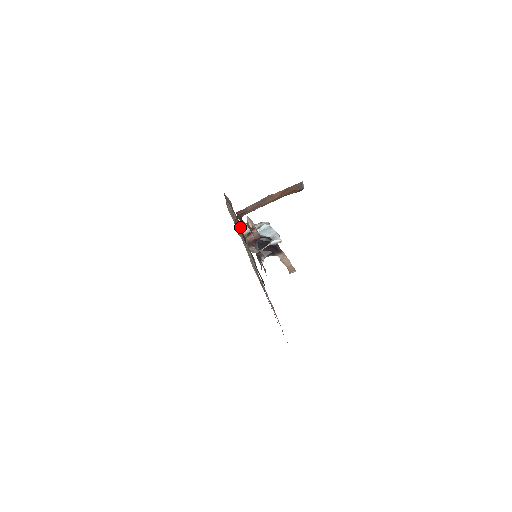
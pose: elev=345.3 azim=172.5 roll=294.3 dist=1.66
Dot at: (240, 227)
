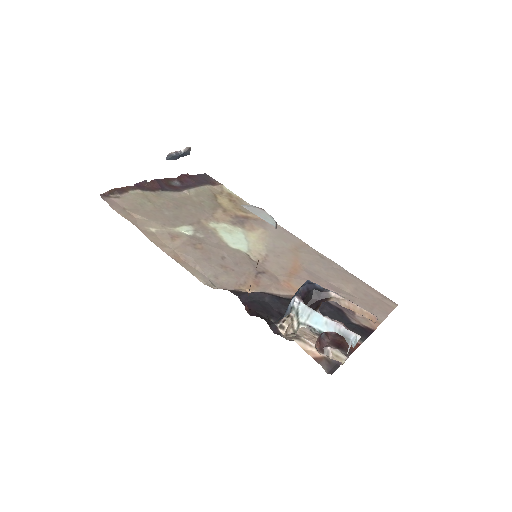
Dot at: (286, 337)
